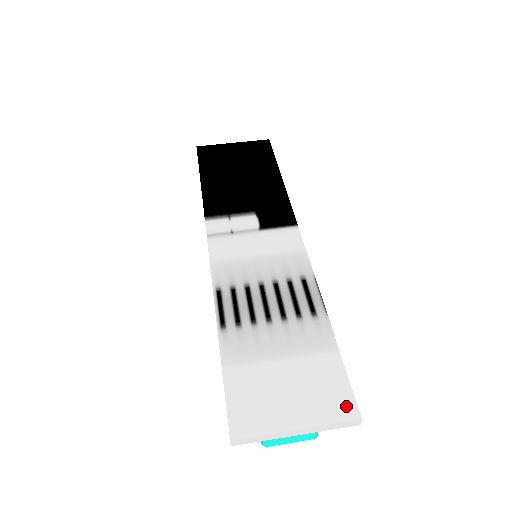
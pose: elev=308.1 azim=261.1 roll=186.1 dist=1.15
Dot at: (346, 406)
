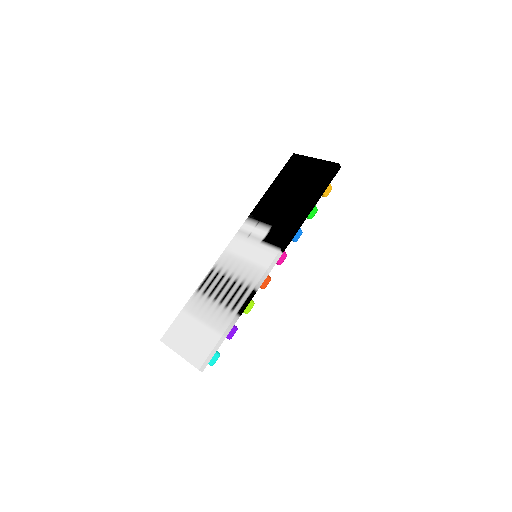
Dot at: (200, 360)
